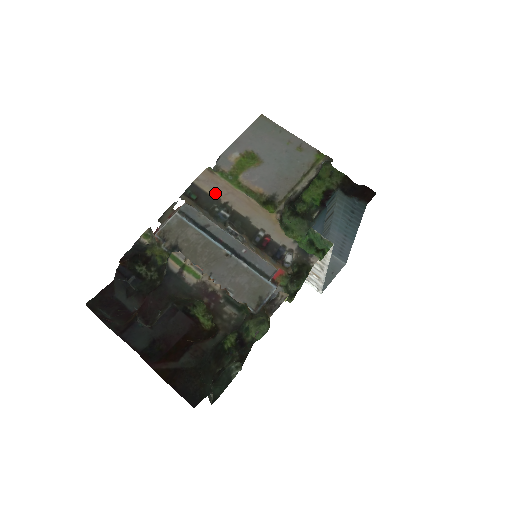
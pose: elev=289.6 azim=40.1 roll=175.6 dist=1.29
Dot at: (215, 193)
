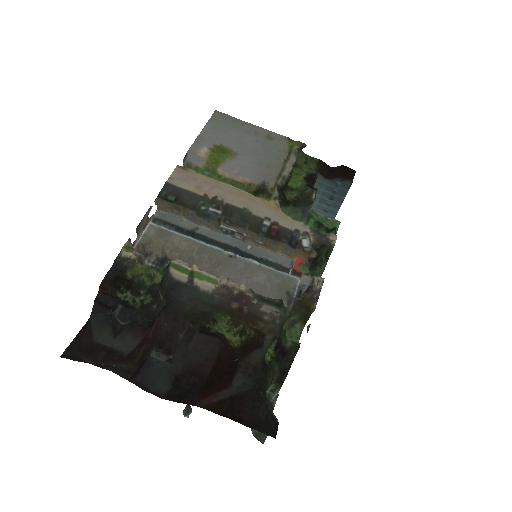
Dot at: (198, 189)
